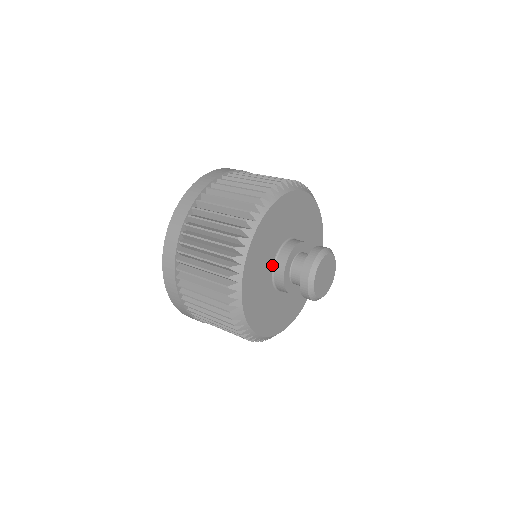
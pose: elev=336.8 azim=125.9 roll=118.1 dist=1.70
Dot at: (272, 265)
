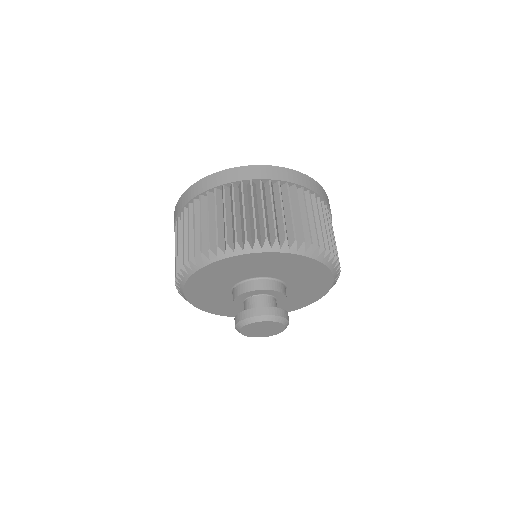
Dot at: occluded
